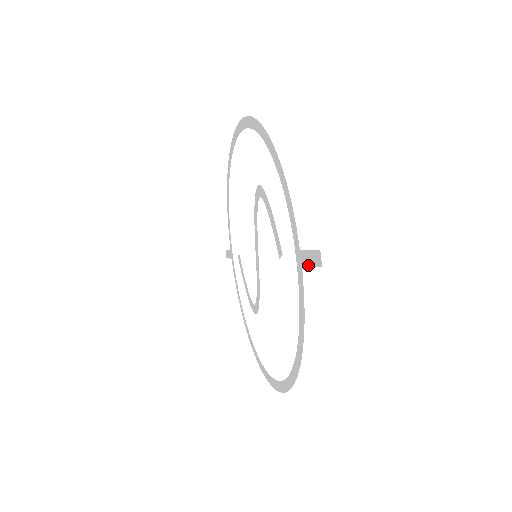
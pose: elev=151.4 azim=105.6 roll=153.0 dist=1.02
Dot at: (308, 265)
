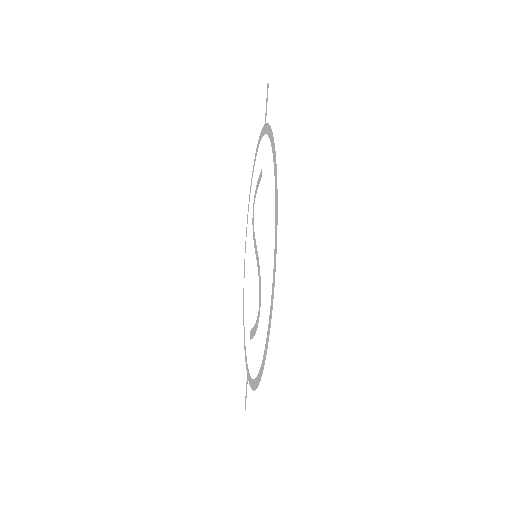
Dot at: occluded
